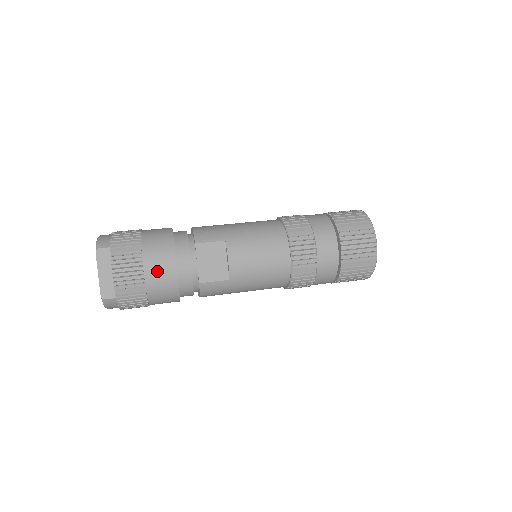
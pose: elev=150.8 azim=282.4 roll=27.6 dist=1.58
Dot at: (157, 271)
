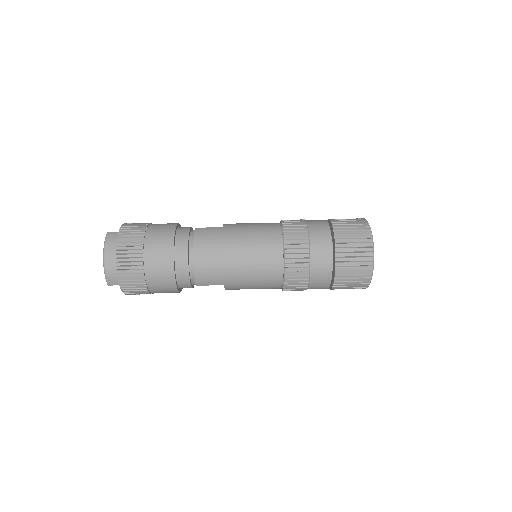
Dot at: occluded
